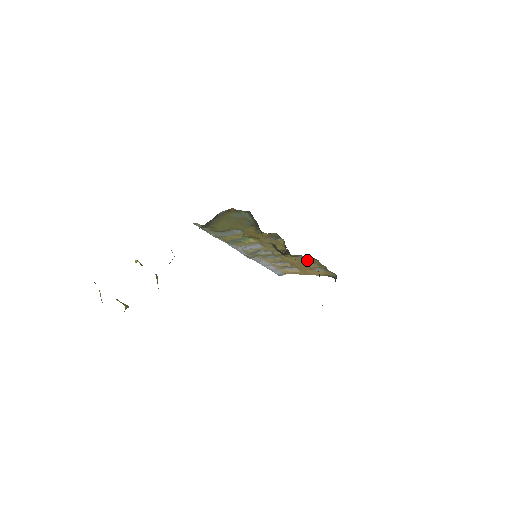
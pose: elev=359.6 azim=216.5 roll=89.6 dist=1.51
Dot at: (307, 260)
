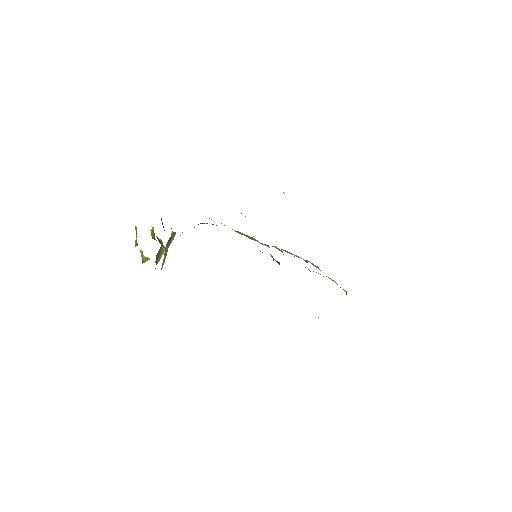
Dot at: occluded
